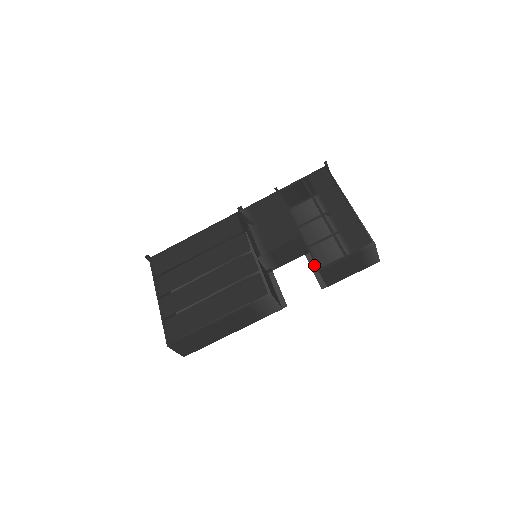
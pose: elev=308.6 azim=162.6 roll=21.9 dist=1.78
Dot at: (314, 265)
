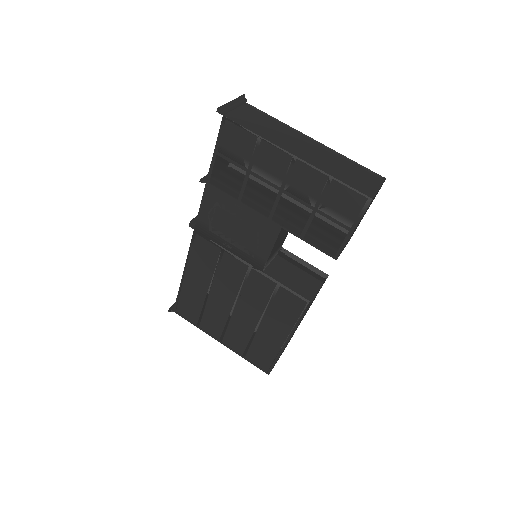
Dot at: occluded
